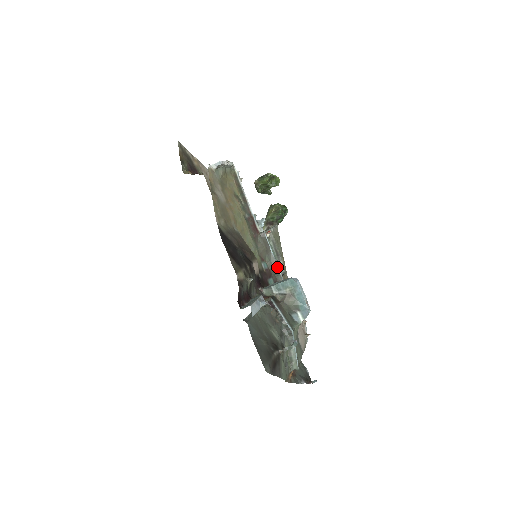
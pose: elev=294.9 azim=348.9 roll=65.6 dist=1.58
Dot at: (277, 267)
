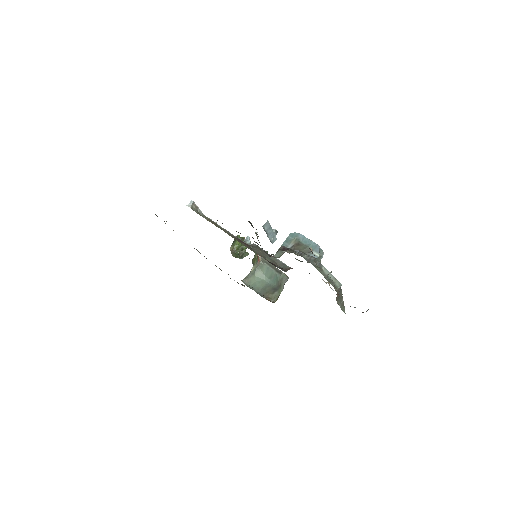
Dot at: (279, 260)
